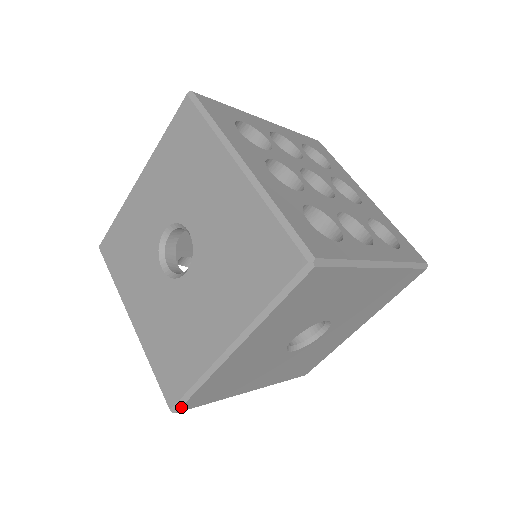
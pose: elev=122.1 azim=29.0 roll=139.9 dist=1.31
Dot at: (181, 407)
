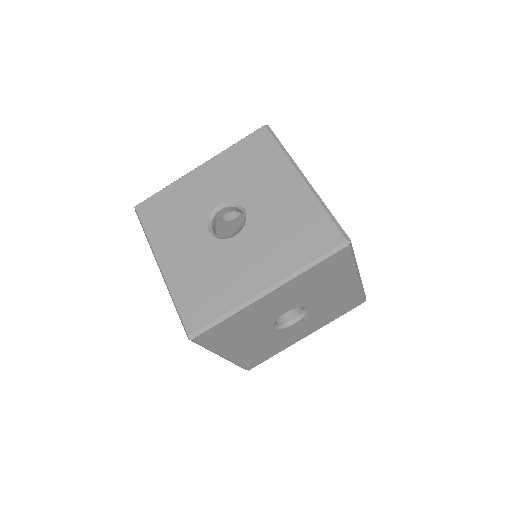
Dot at: (199, 335)
